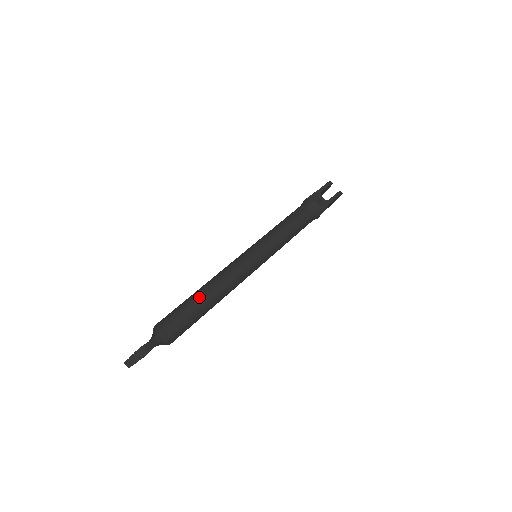
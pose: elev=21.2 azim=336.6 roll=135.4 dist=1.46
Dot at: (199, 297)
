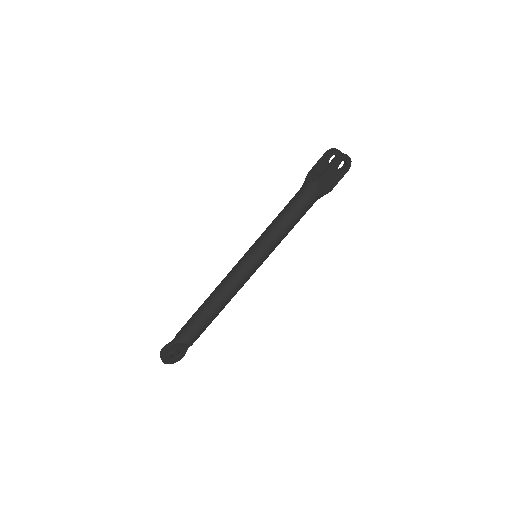
Dot at: (203, 304)
